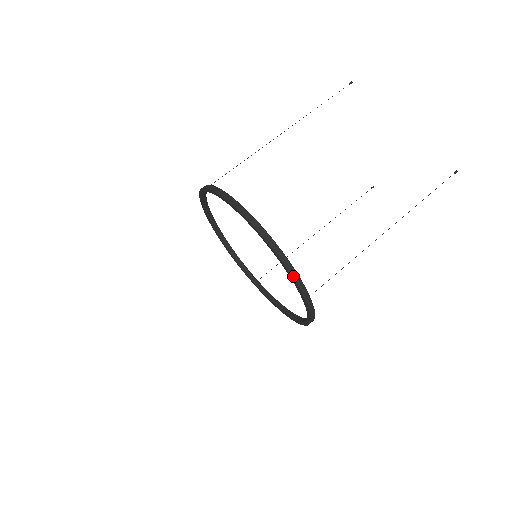
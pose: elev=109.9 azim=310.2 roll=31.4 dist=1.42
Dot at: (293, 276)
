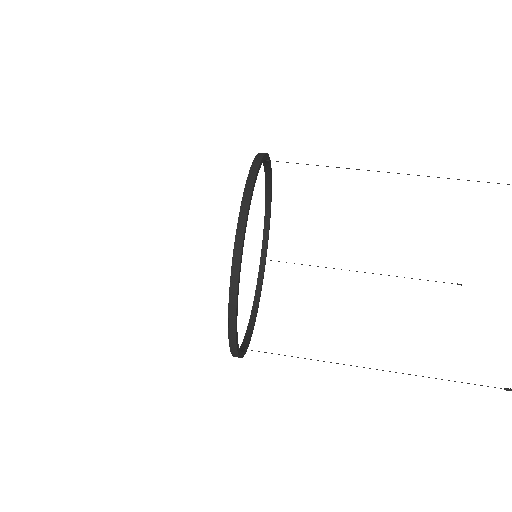
Dot at: (230, 327)
